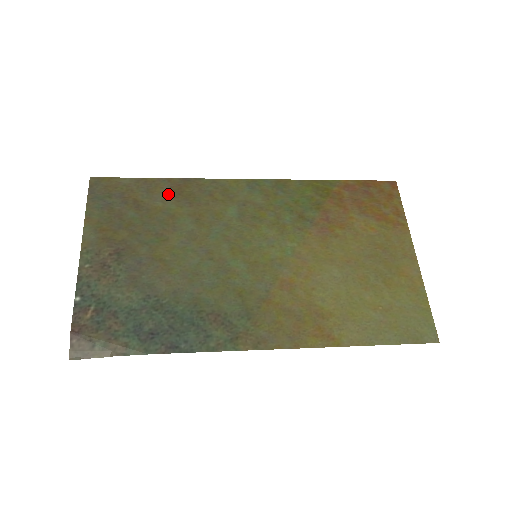
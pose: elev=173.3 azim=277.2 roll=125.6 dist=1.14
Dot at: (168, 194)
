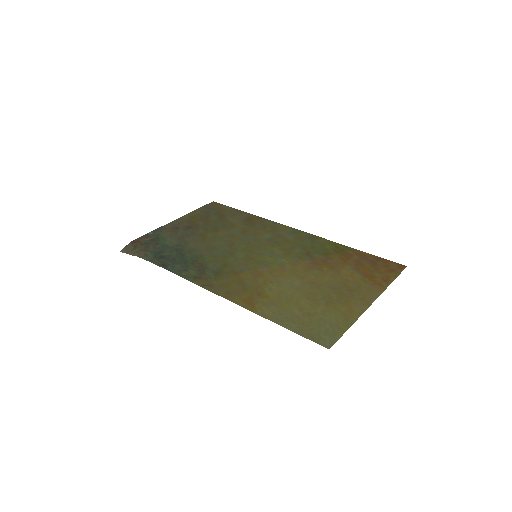
Dot at: (242, 218)
